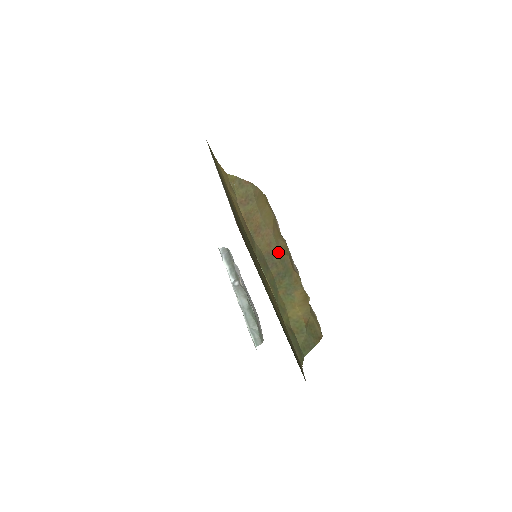
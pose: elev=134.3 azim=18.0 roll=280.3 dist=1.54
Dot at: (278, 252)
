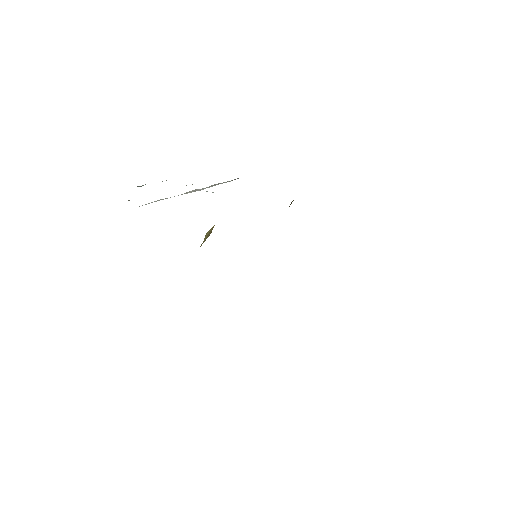
Dot at: occluded
